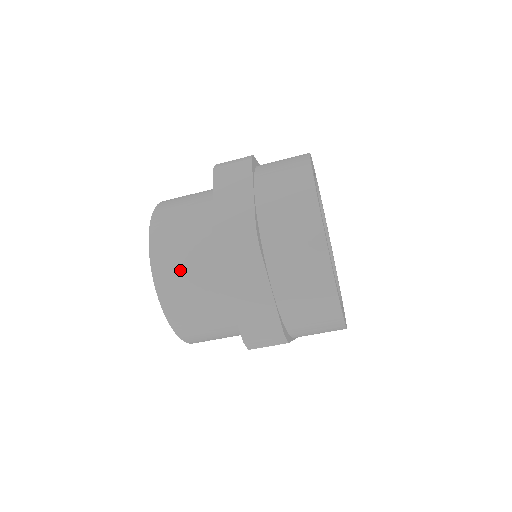
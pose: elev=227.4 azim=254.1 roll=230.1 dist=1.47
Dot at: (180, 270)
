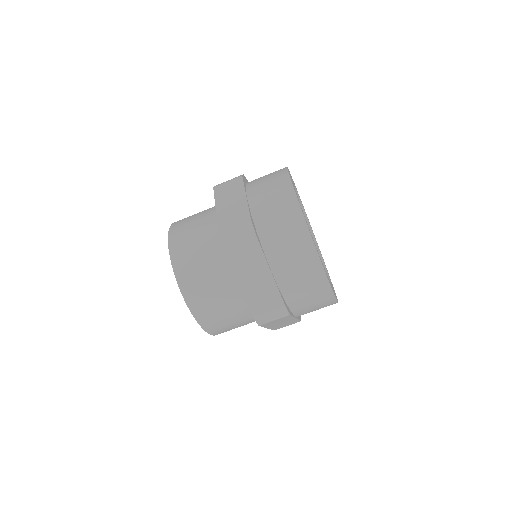
Dot at: (196, 266)
